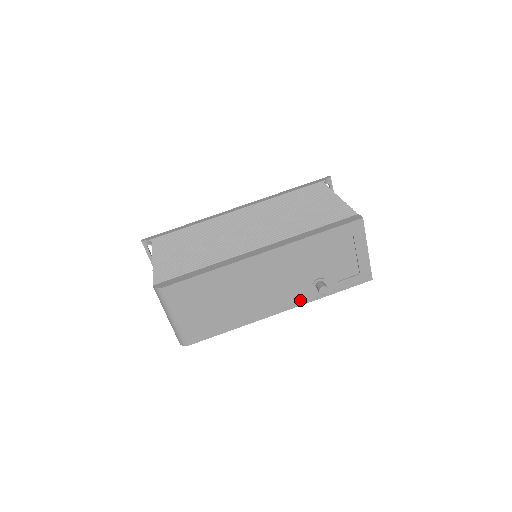
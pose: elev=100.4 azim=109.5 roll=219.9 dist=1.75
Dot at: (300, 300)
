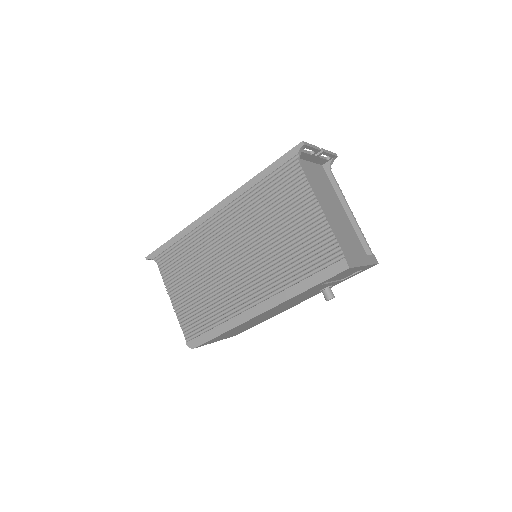
Dot at: (312, 296)
